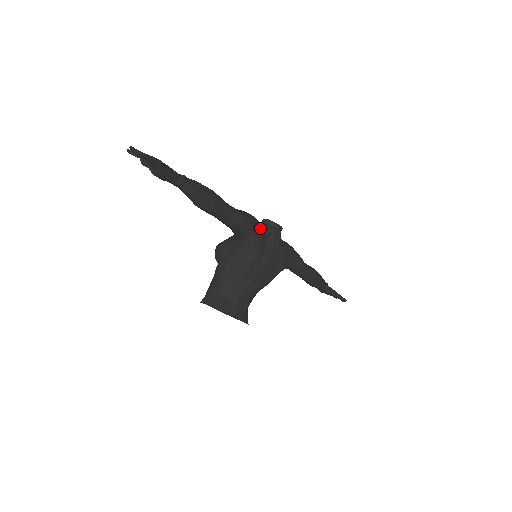
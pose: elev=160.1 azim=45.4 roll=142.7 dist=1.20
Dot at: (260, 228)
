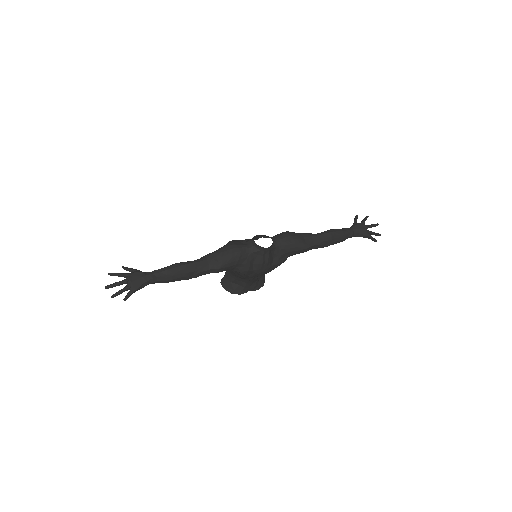
Dot at: (244, 258)
